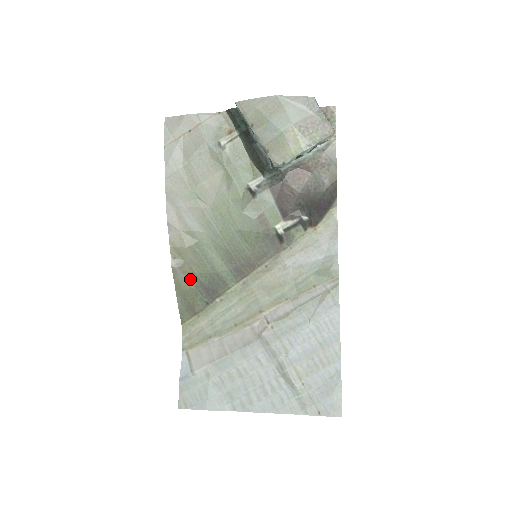
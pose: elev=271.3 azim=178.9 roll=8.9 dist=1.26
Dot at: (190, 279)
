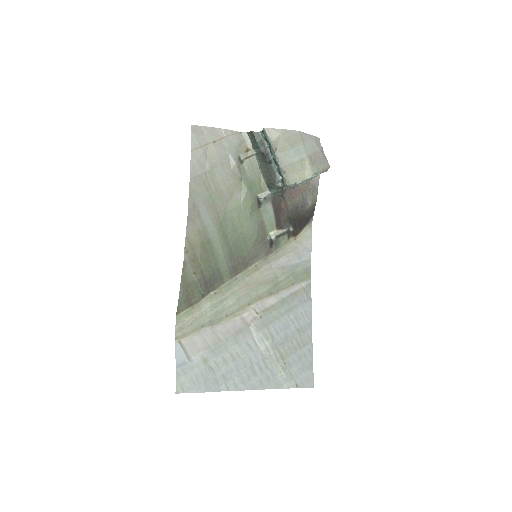
Dot at: (196, 272)
